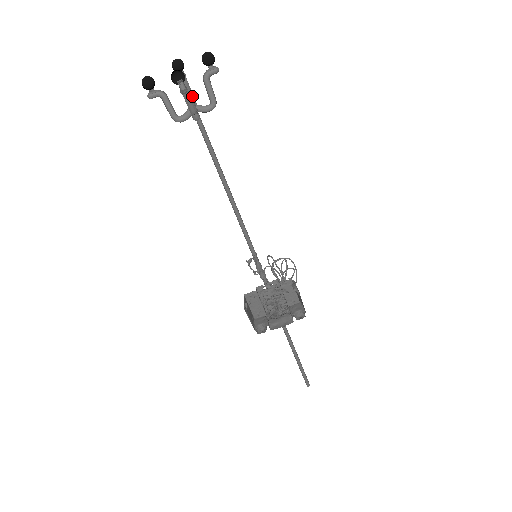
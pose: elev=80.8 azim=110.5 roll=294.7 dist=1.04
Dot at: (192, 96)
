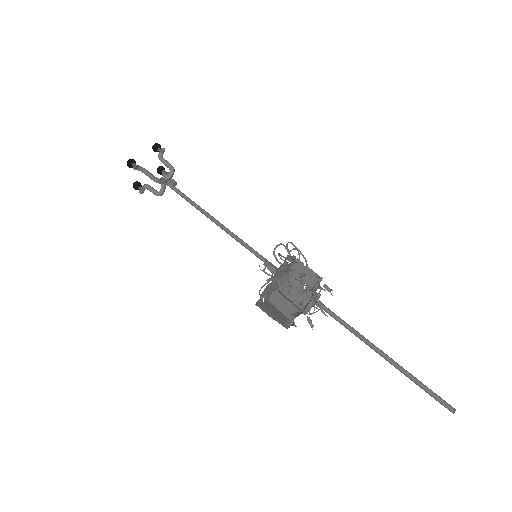
Dot at: (170, 179)
